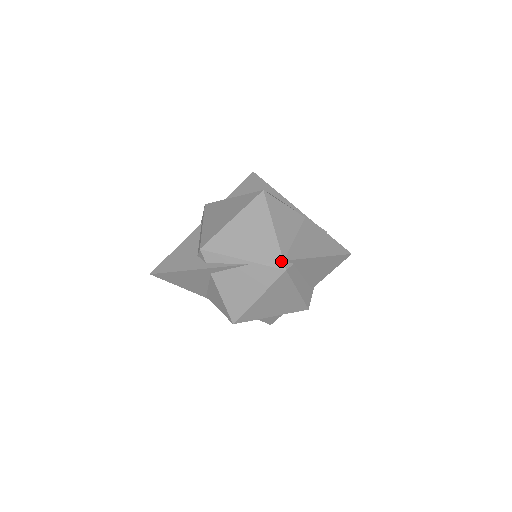
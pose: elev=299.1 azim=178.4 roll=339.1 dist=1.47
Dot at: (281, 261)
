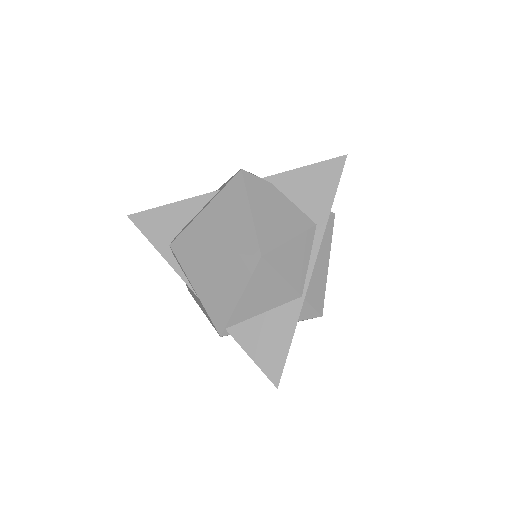
Dot at: (222, 327)
